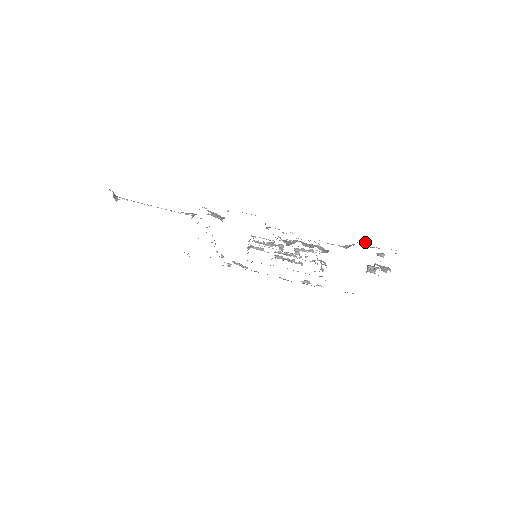
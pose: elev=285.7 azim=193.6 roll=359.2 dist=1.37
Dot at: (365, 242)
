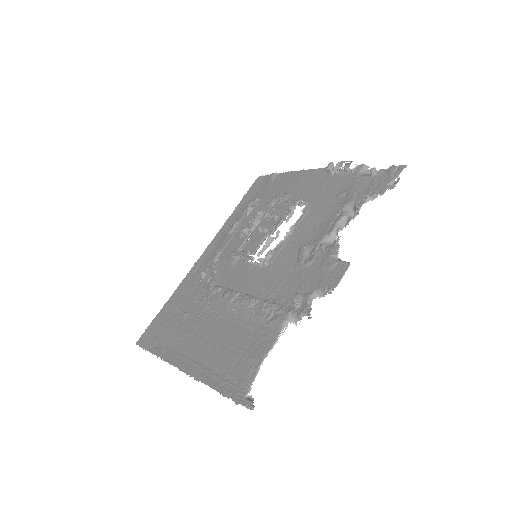
Dot at: (393, 188)
